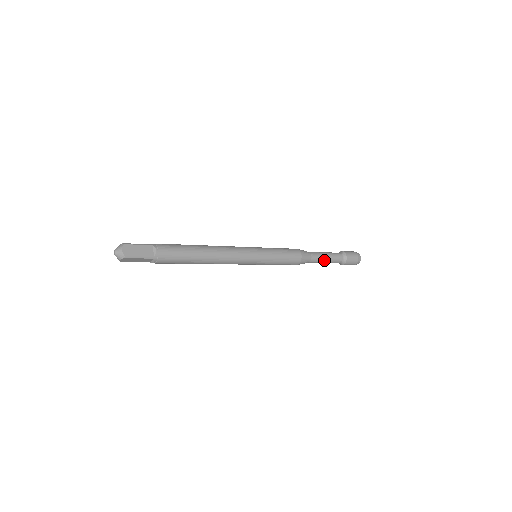
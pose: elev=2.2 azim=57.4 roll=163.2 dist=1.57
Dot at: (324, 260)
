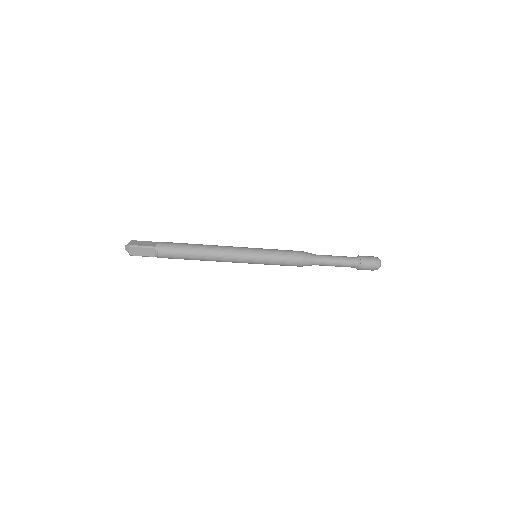
Dot at: (333, 260)
